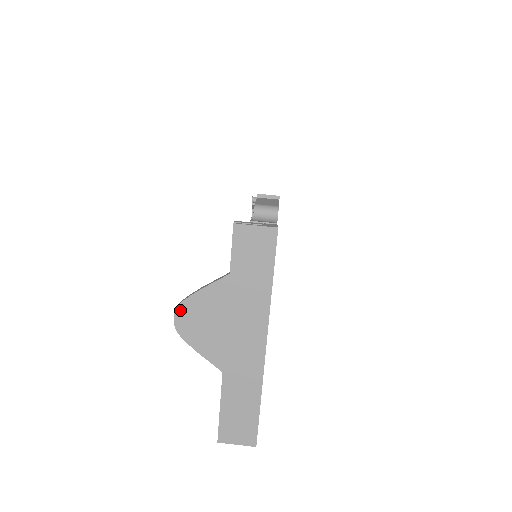
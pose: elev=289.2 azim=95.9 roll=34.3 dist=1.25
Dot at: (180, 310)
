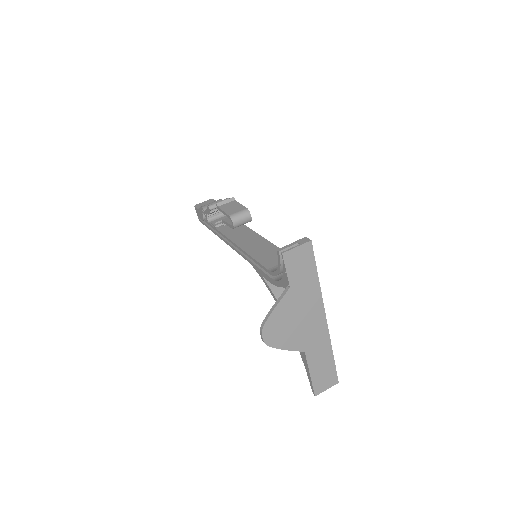
Dot at: (265, 330)
